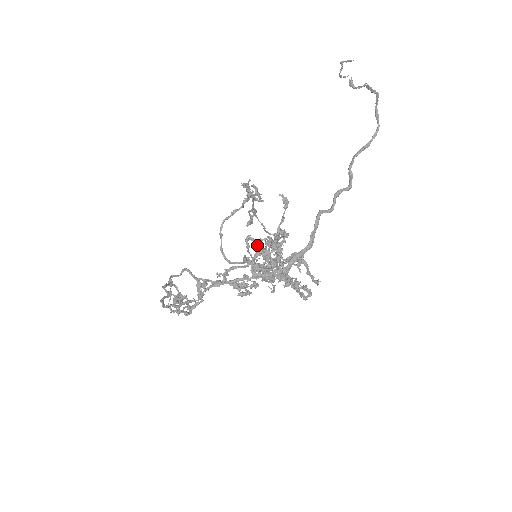
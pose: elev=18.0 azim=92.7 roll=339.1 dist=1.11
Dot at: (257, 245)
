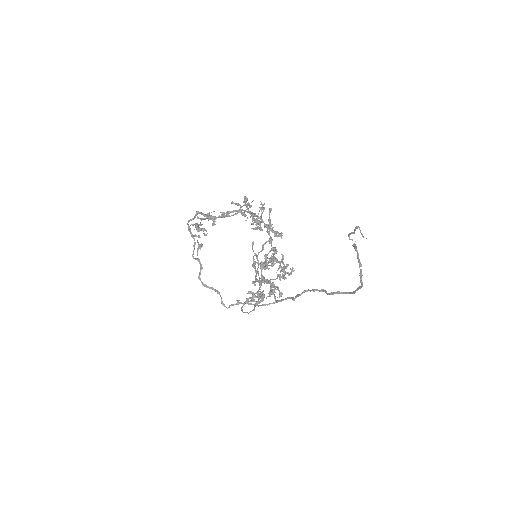
Dot at: (261, 301)
